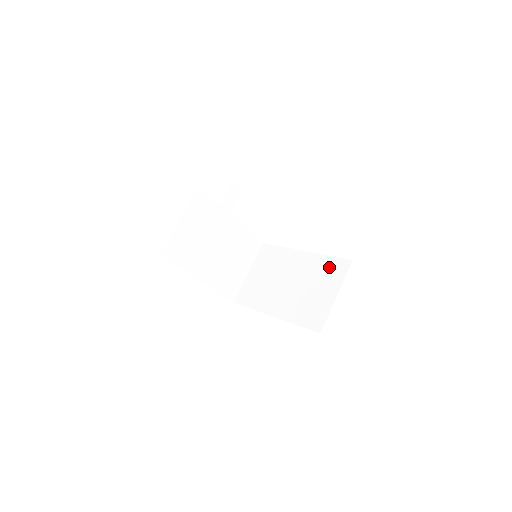
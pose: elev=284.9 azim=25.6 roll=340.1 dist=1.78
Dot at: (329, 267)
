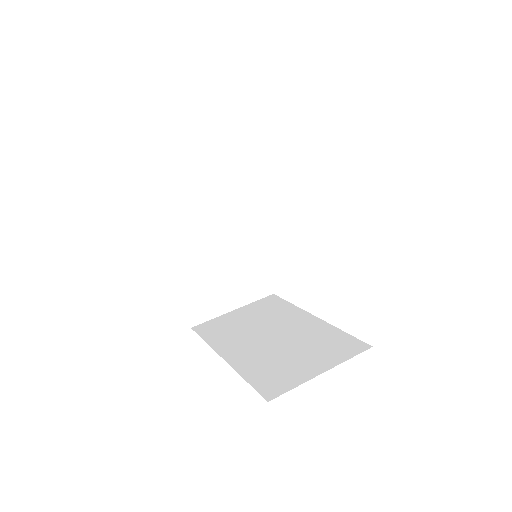
Dot at: (336, 341)
